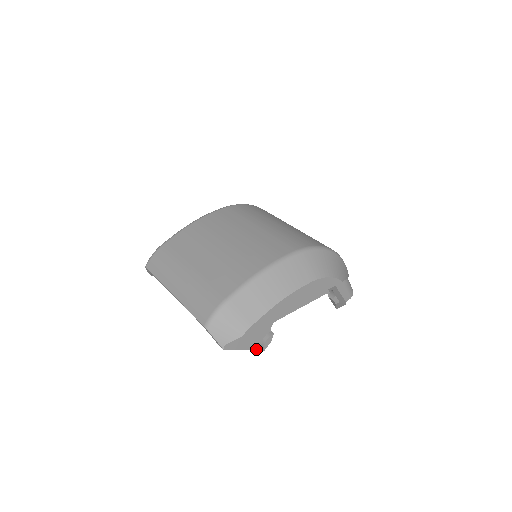
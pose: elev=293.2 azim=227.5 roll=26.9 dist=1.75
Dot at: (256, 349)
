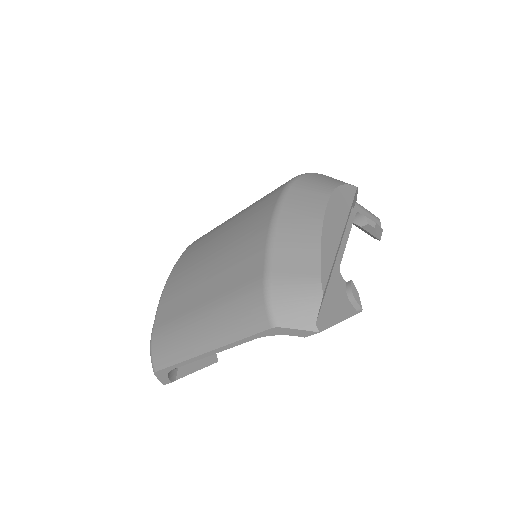
Dot at: (352, 315)
